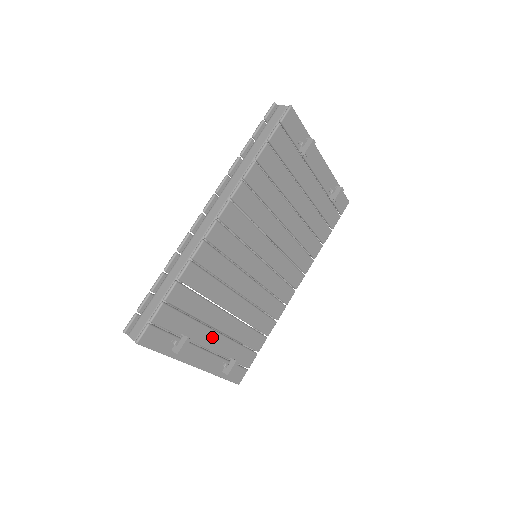
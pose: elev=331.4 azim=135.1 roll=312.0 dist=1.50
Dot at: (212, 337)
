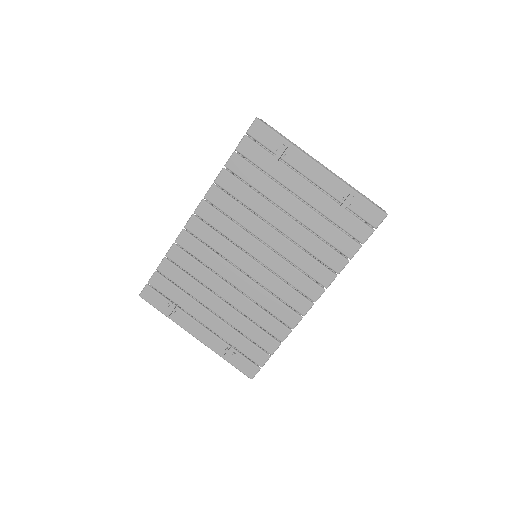
Dot at: (208, 316)
